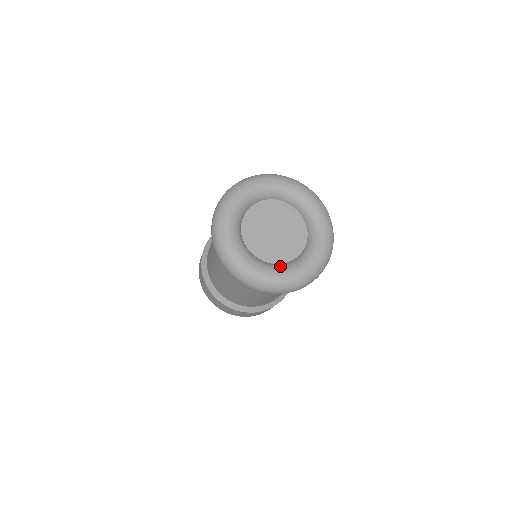
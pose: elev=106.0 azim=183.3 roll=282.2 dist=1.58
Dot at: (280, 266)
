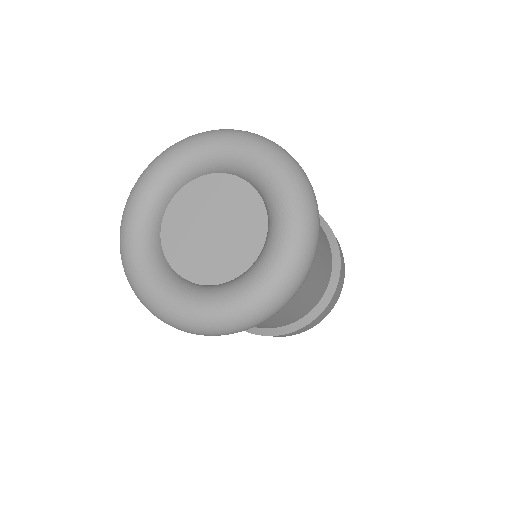
Dot at: (180, 285)
